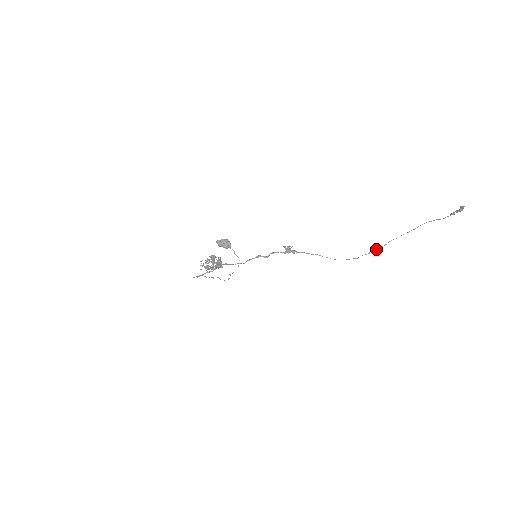
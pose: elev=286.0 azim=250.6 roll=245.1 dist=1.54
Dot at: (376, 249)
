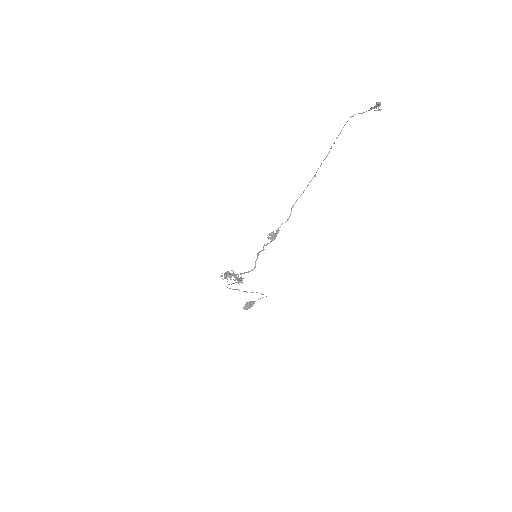
Dot at: (324, 159)
